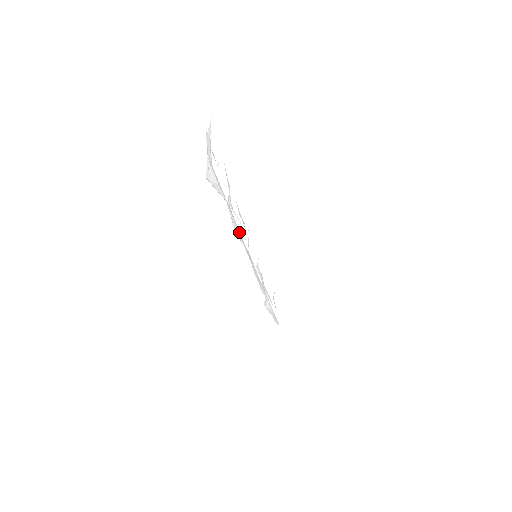
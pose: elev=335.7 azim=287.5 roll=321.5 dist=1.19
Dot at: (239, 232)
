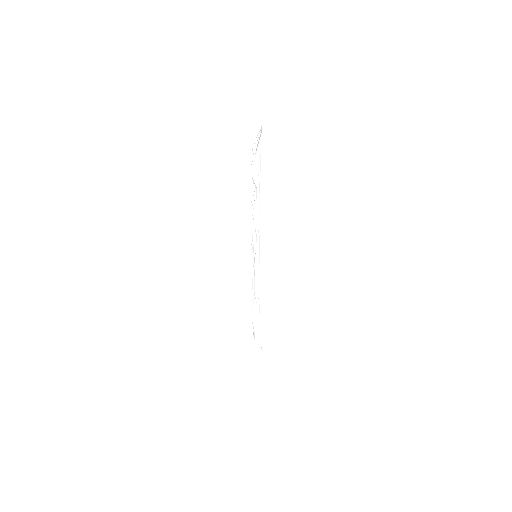
Dot at: (259, 217)
